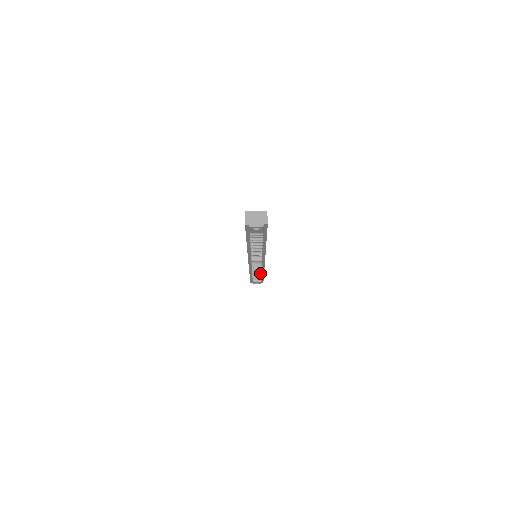
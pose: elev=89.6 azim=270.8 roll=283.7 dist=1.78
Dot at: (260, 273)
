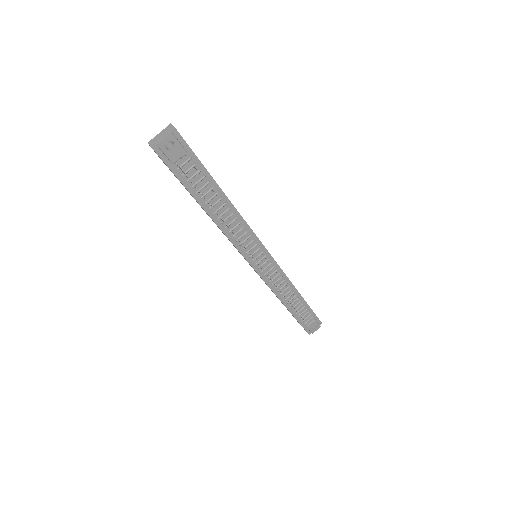
Dot at: (293, 293)
